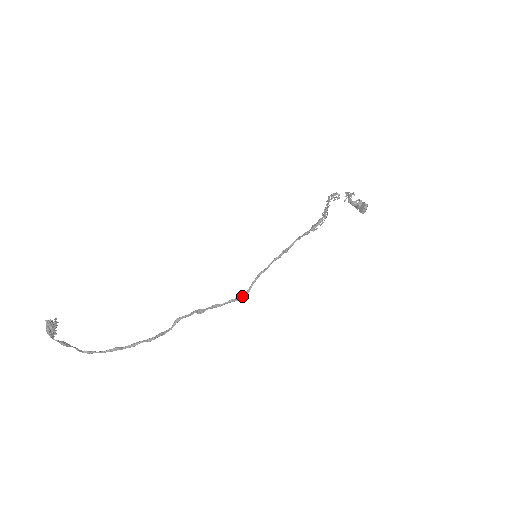
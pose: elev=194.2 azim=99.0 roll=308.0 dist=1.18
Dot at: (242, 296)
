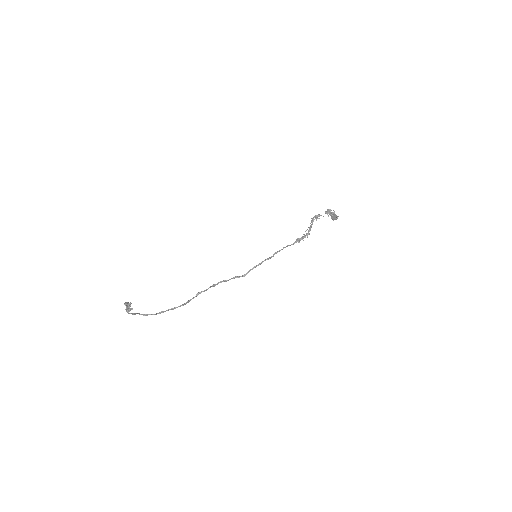
Dot at: (241, 276)
